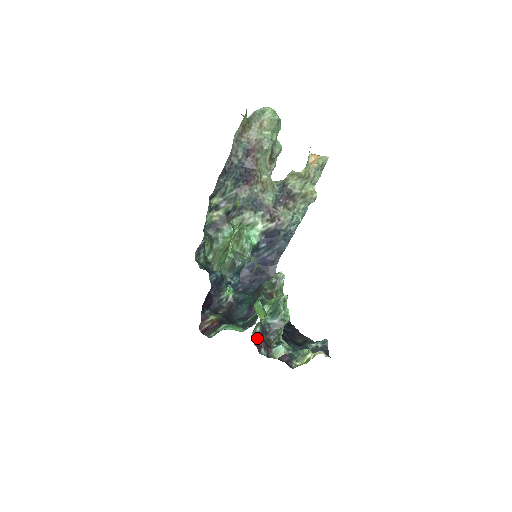
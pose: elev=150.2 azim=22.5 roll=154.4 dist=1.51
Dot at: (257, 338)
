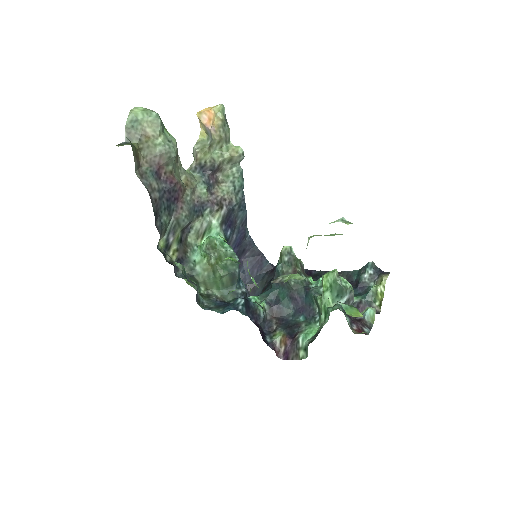
Dot at: (353, 326)
